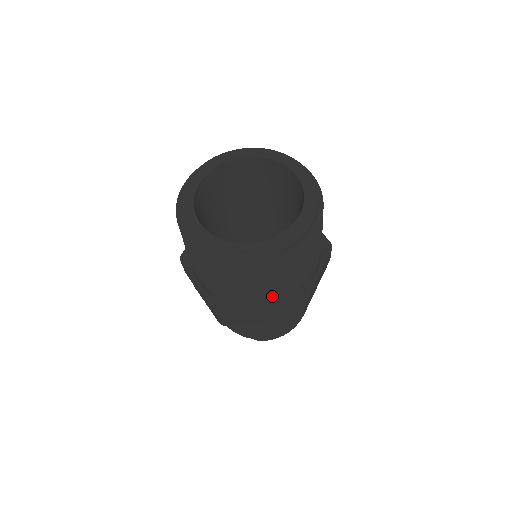
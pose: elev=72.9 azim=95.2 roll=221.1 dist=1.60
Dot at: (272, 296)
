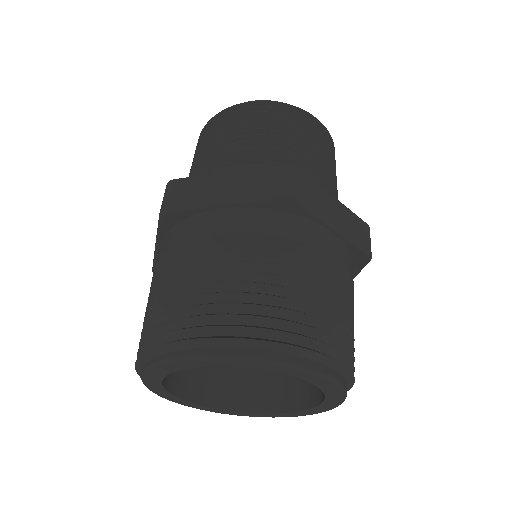
Dot at: occluded
